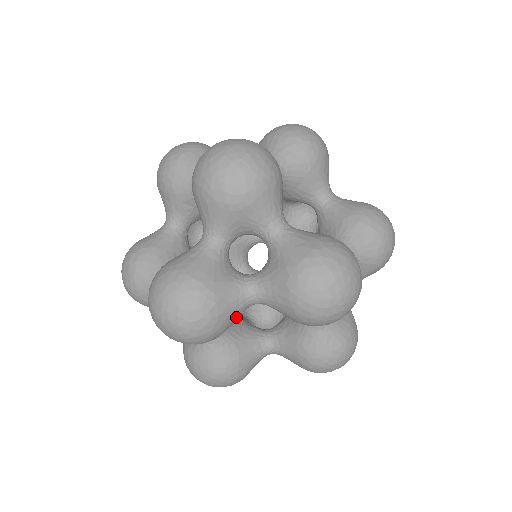
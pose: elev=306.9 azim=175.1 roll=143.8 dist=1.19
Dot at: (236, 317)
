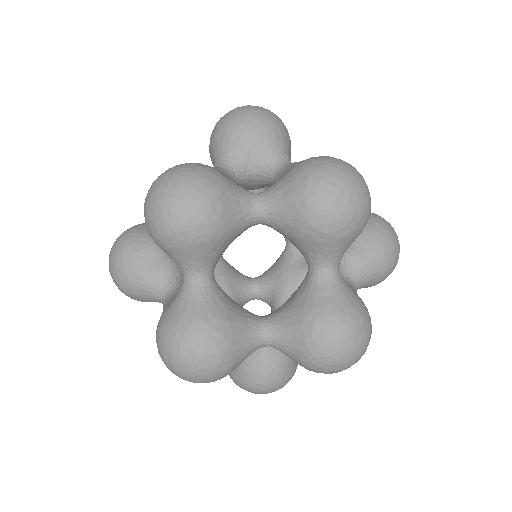
Dot at: occluded
